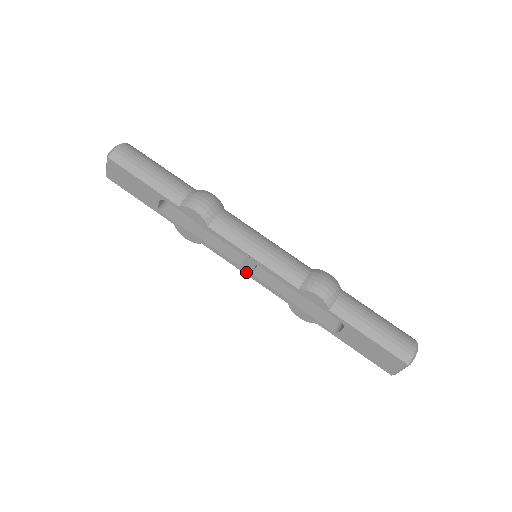
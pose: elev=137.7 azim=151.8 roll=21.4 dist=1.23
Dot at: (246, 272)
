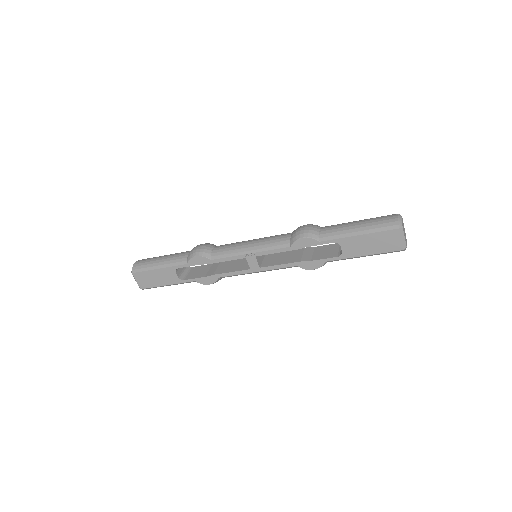
Dot at: (256, 270)
